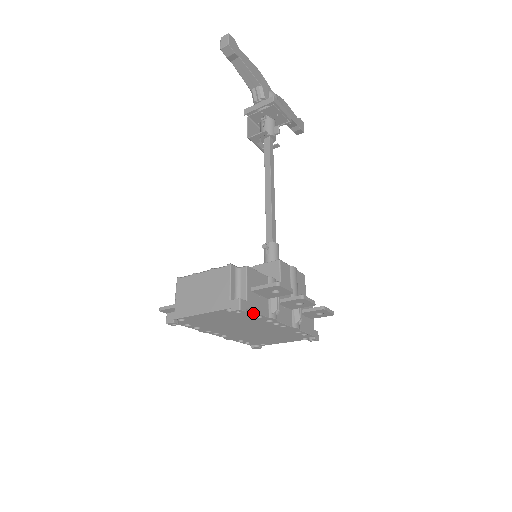
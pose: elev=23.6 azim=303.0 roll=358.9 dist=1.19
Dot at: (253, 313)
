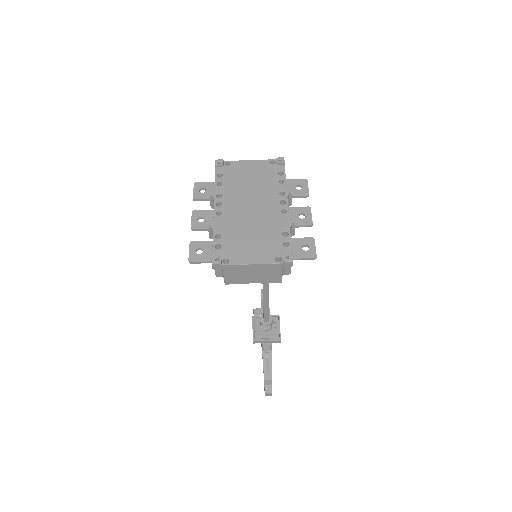
Dot at: (282, 176)
